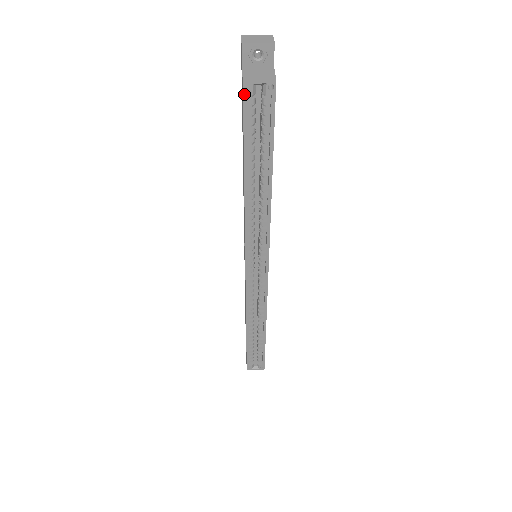
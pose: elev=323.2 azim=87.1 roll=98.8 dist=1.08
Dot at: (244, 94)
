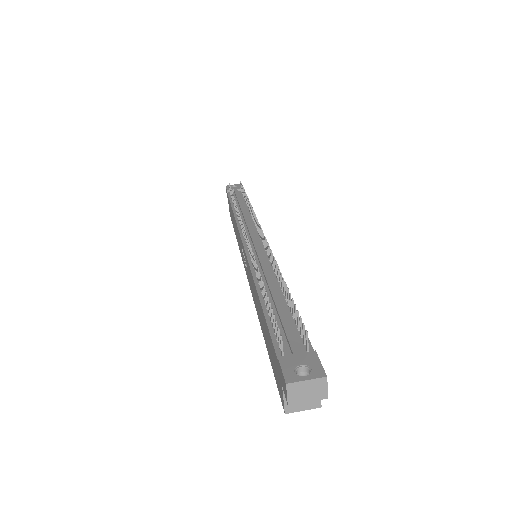
Dot at: occluded
